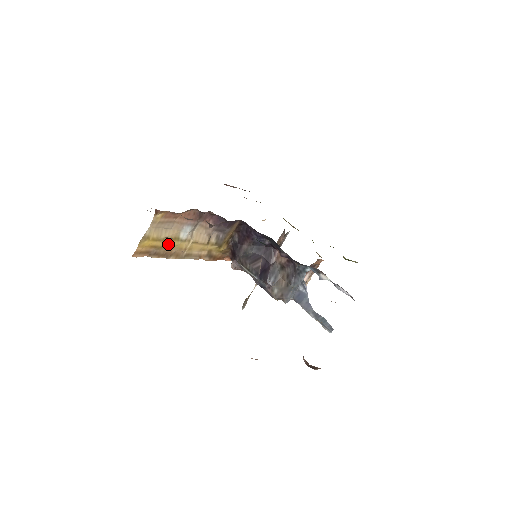
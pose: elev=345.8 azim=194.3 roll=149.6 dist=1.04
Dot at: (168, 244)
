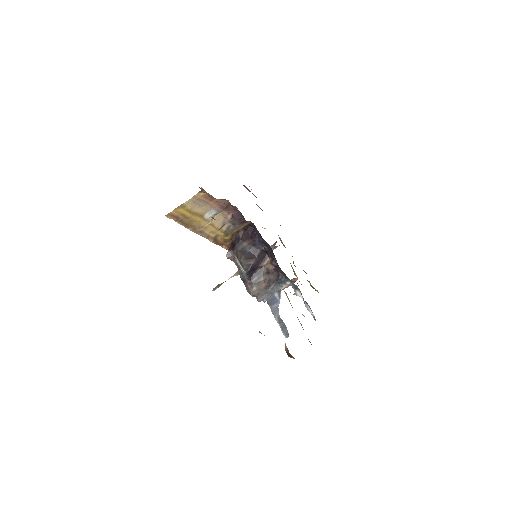
Dot at: (194, 217)
